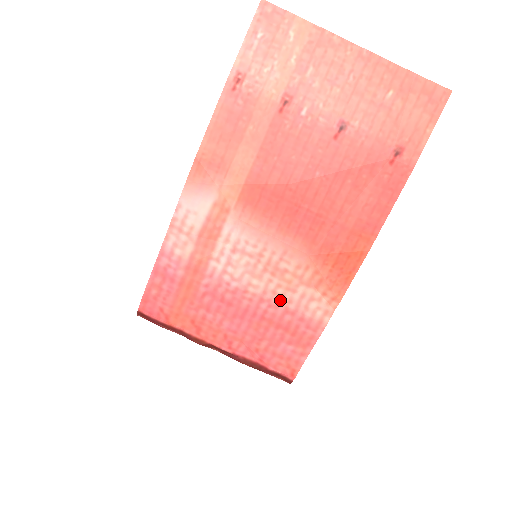
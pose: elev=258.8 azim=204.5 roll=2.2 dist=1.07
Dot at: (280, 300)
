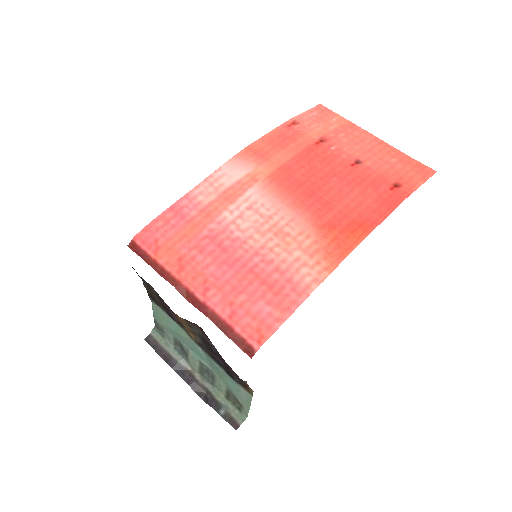
Dot at: (274, 258)
